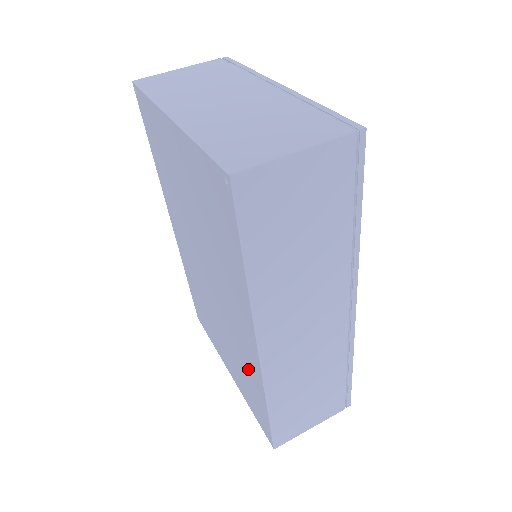
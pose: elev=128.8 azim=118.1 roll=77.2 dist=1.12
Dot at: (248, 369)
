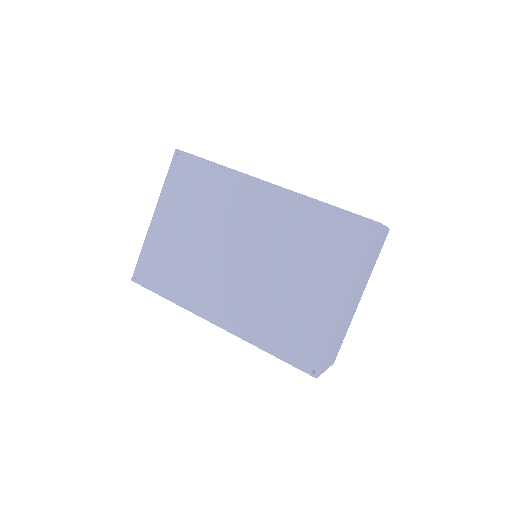
Dot at: (300, 221)
